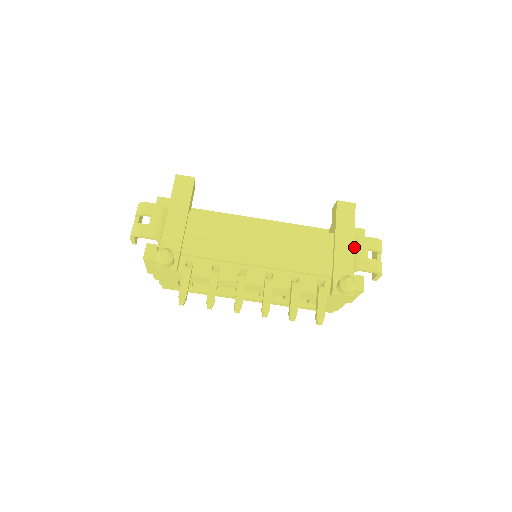
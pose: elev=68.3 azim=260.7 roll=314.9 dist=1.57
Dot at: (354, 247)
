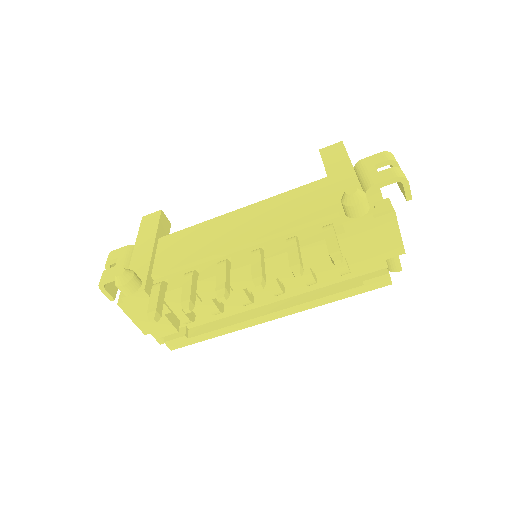
Dot at: (357, 175)
